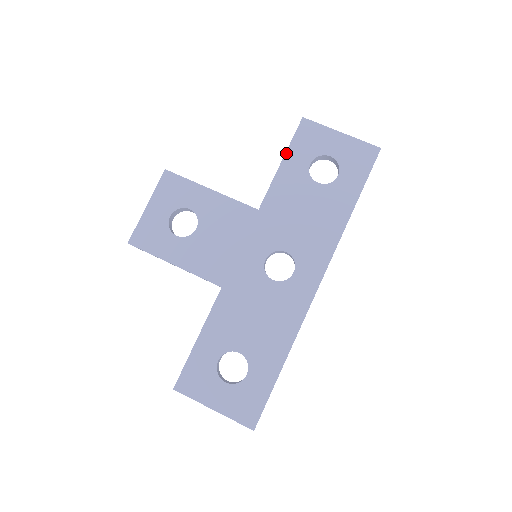
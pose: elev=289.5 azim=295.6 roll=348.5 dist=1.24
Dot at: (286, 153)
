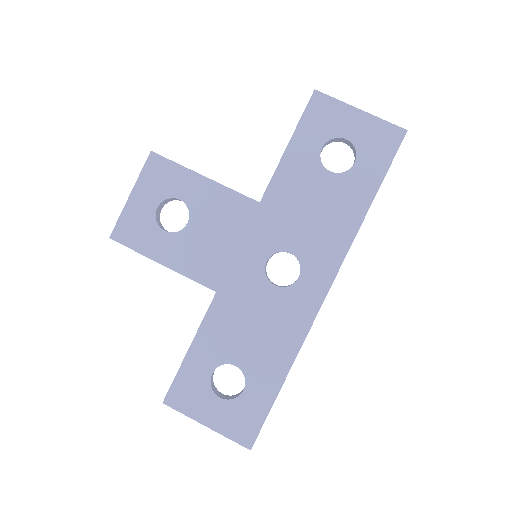
Dot at: (293, 134)
